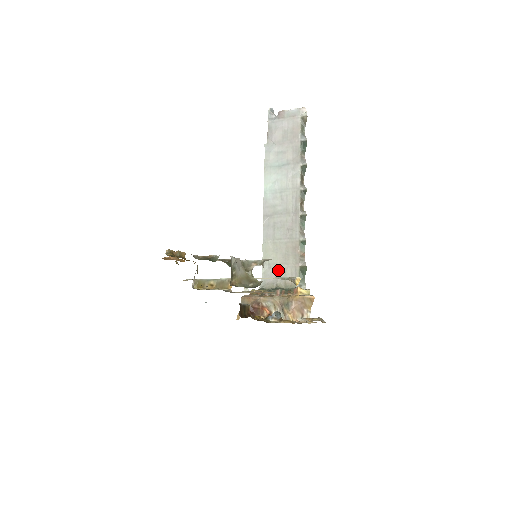
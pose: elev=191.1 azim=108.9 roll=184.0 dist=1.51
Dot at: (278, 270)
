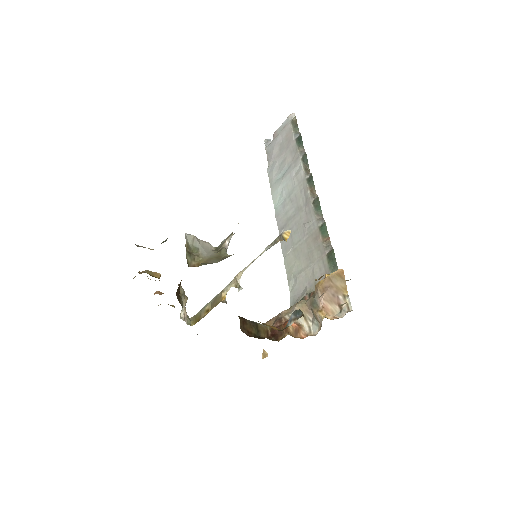
Dot at: (305, 276)
